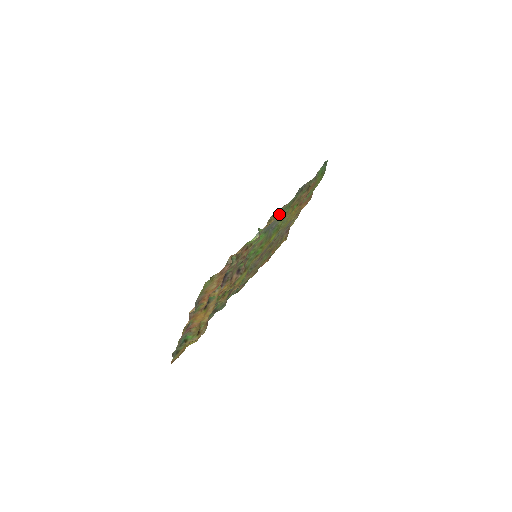
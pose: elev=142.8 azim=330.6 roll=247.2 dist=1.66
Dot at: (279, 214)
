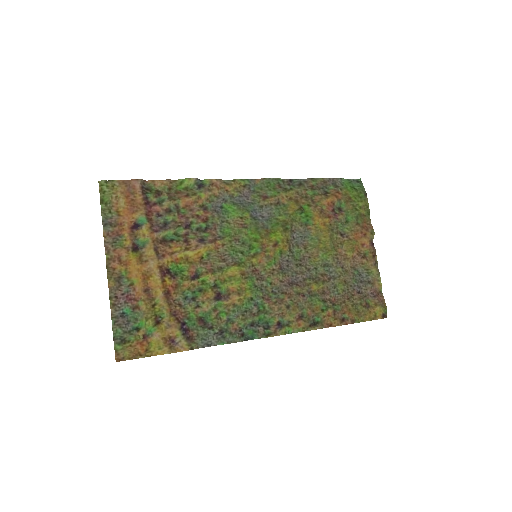
Dot at: (255, 191)
